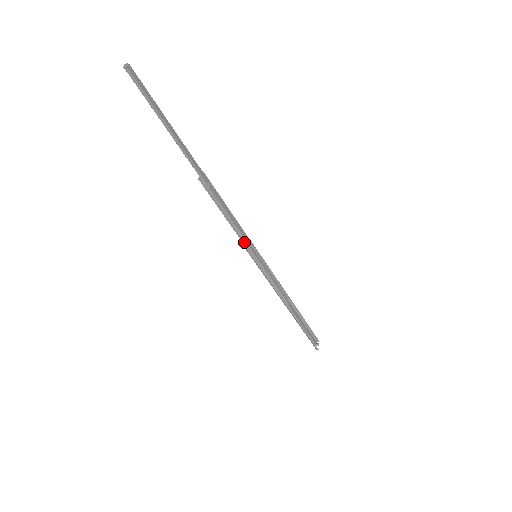
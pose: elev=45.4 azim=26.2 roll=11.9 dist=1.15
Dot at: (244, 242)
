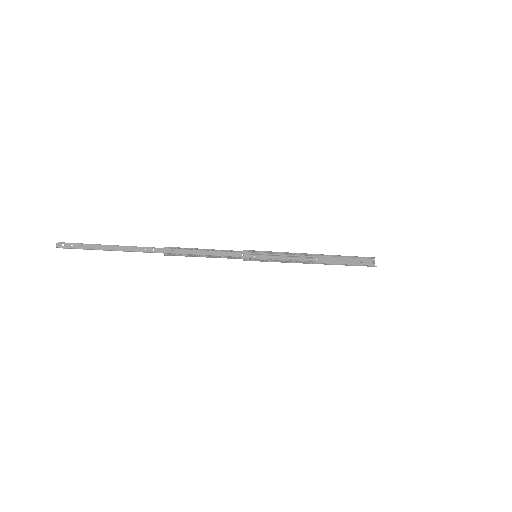
Dot at: (236, 258)
